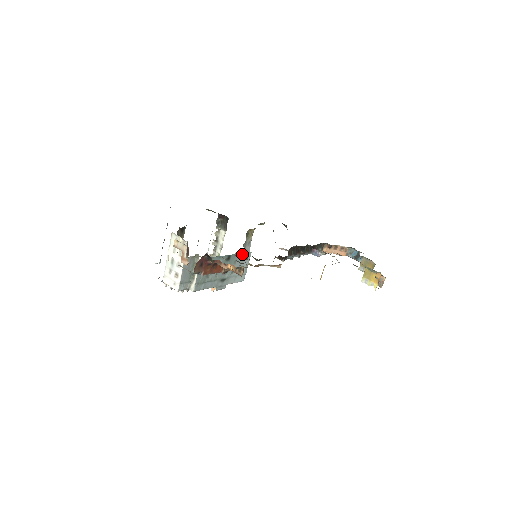
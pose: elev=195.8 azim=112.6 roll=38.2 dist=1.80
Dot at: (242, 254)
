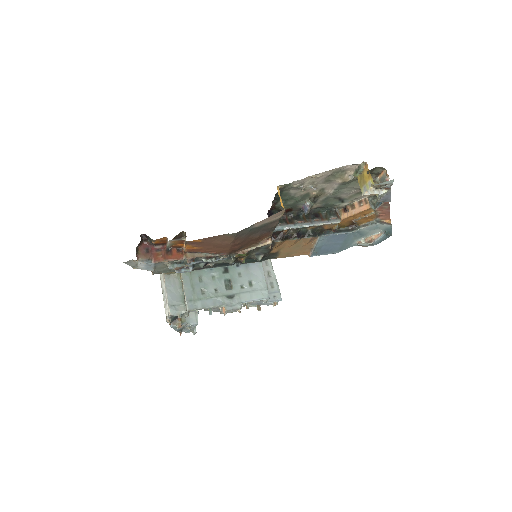
Dot at: (247, 265)
